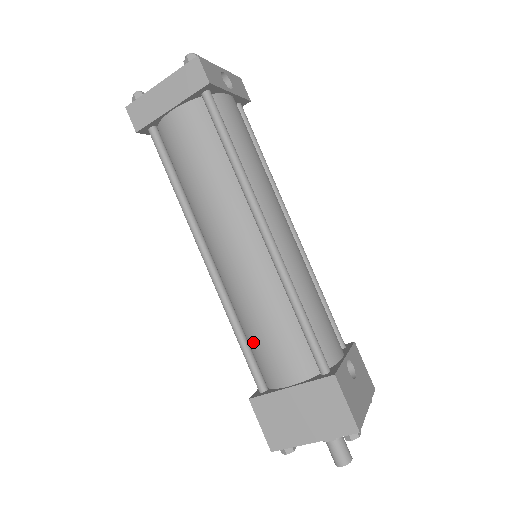
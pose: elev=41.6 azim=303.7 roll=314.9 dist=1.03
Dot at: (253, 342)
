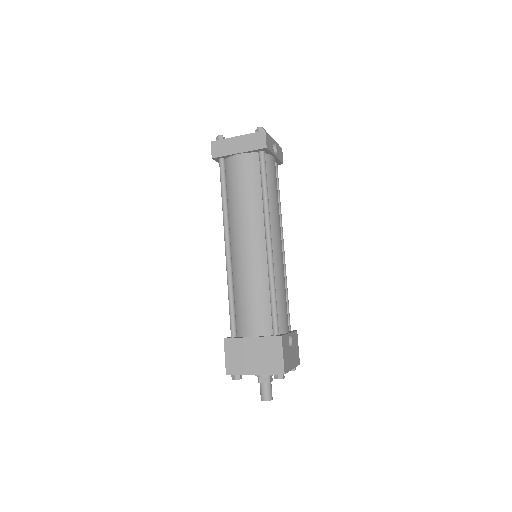
Dot at: (238, 305)
